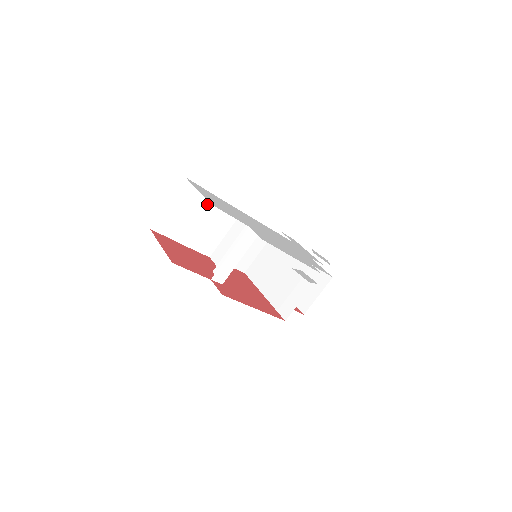
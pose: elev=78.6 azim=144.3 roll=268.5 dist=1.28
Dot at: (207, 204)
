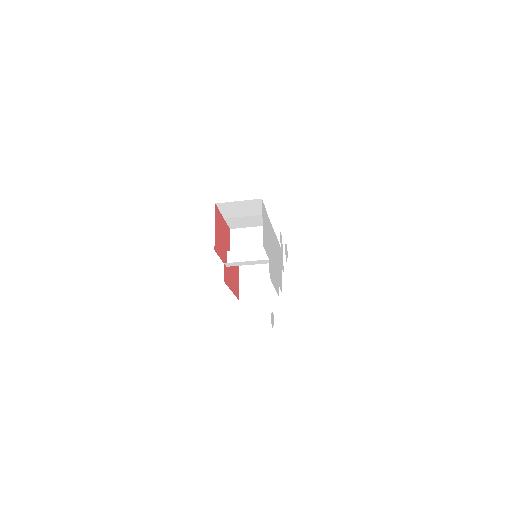
Dot at: (258, 213)
